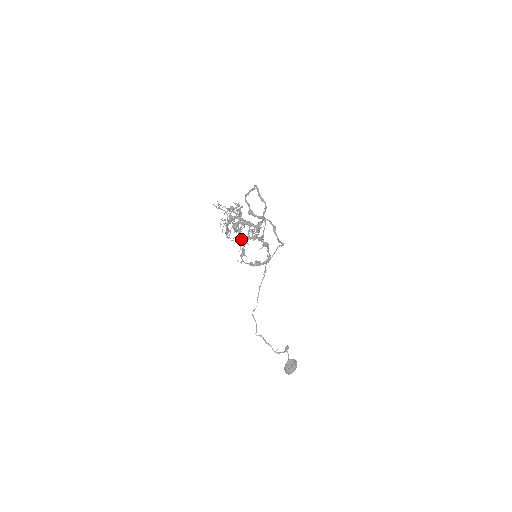
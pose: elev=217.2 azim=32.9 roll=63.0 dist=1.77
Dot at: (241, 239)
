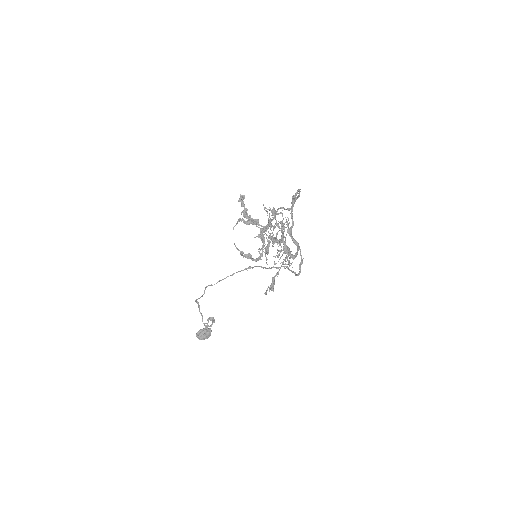
Dot at: (241, 214)
